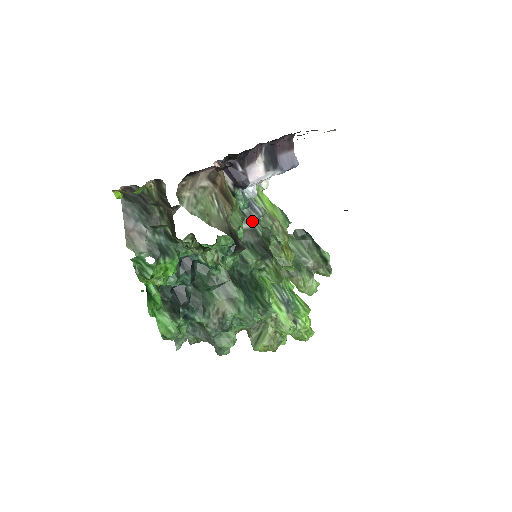
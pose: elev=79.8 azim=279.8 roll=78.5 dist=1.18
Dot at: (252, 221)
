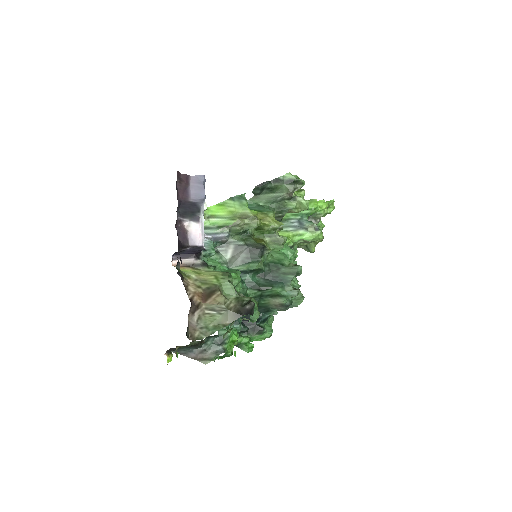
Dot at: (229, 244)
